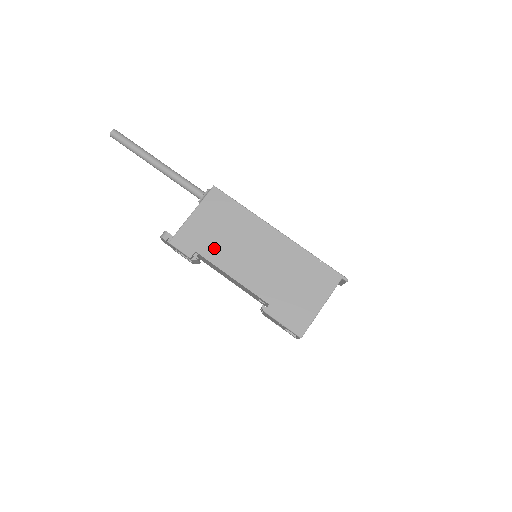
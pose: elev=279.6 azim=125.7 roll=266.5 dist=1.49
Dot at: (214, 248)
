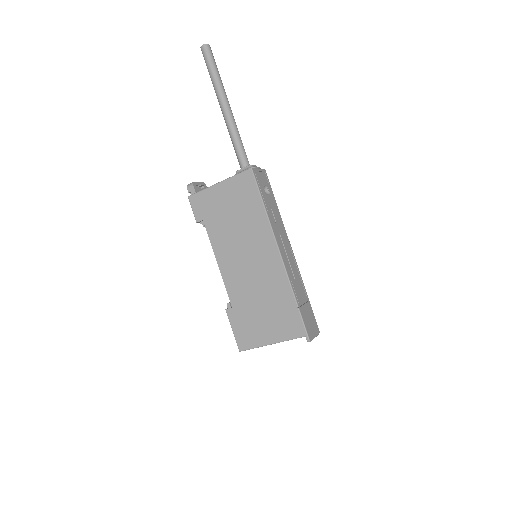
Dot at: (218, 228)
